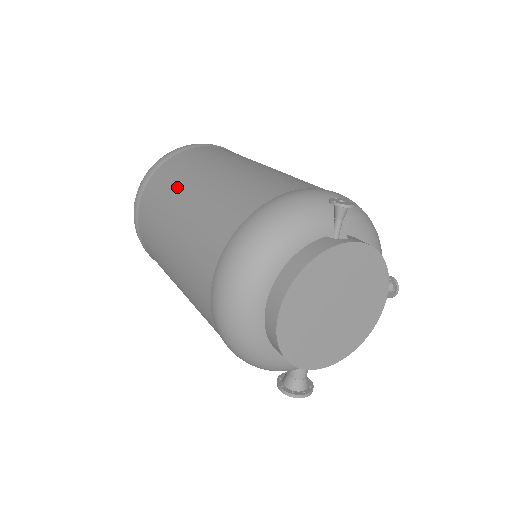
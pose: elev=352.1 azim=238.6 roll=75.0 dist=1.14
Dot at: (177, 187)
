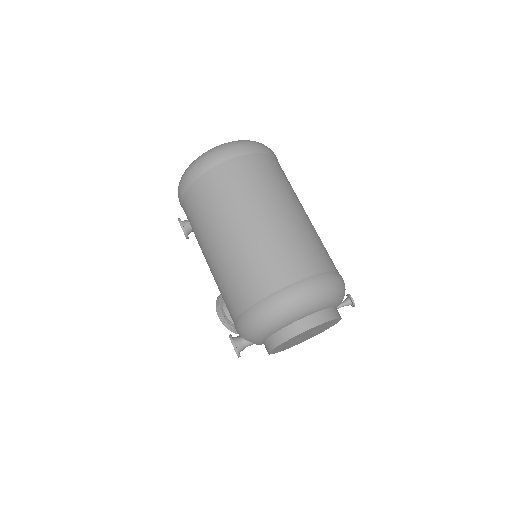
Dot at: (281, 192)
